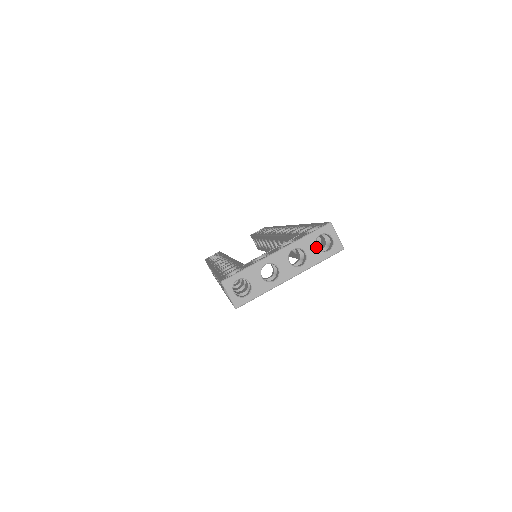
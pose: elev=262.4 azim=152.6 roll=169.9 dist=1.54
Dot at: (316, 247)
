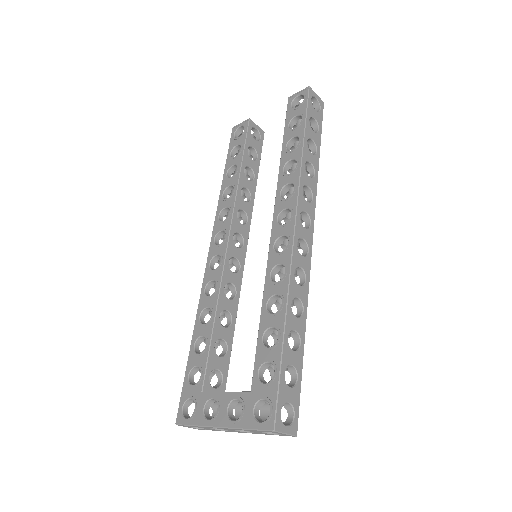
Dot at: (262, 432)
